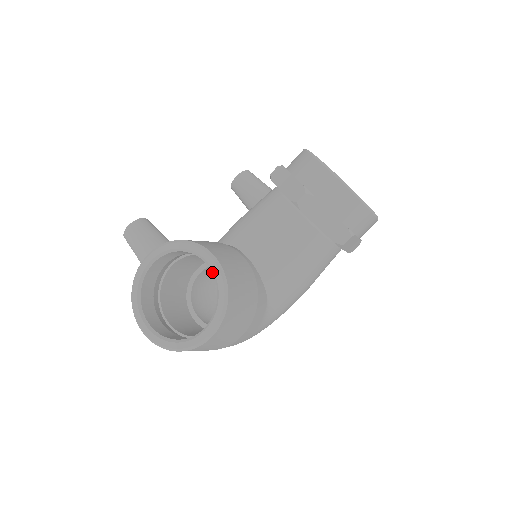
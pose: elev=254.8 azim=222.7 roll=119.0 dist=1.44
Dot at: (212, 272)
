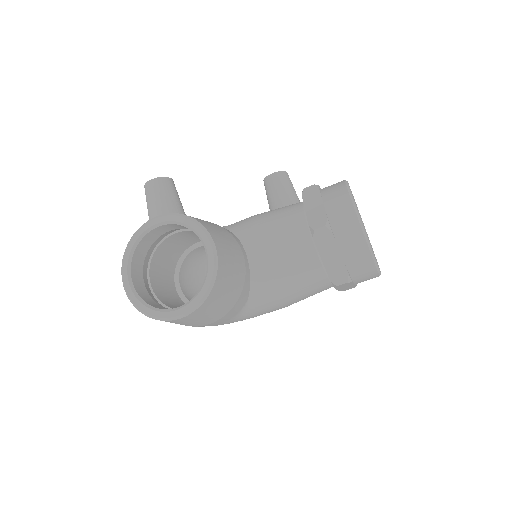
Dot at: (207, 261)
